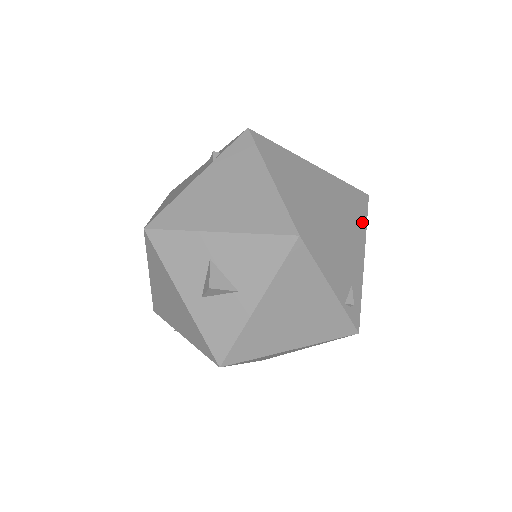
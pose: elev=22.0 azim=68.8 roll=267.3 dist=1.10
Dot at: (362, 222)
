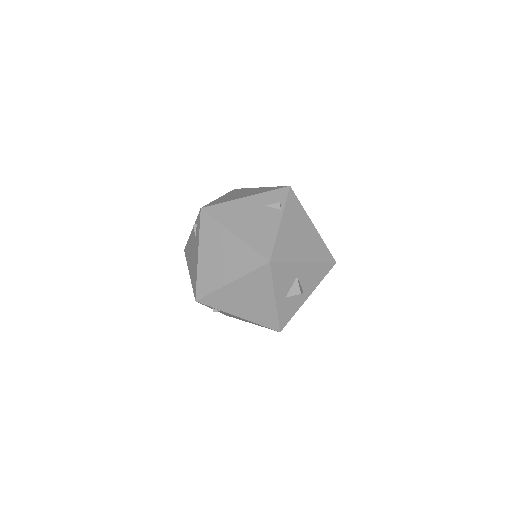
Dot at: occluded
